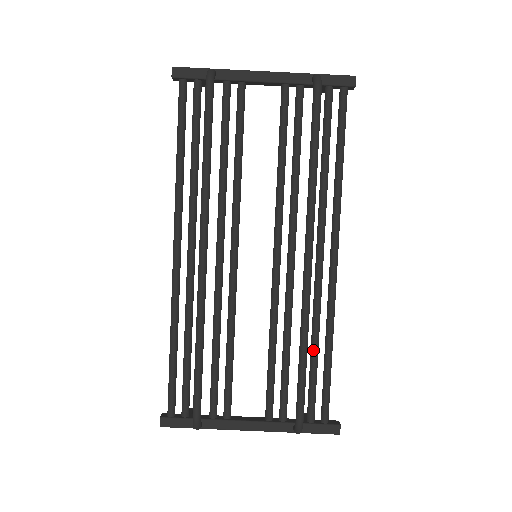
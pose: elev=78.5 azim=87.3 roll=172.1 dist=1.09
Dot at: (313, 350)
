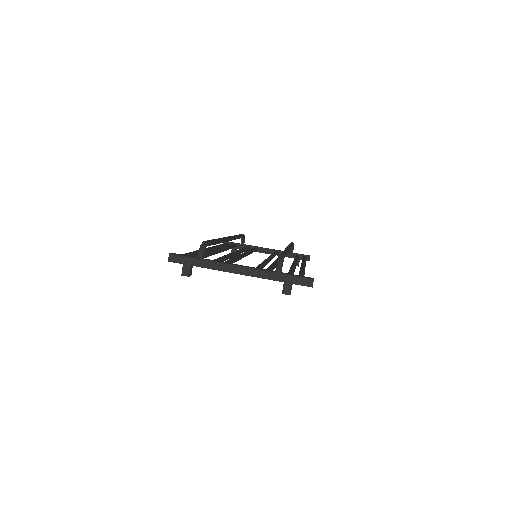
Dot at: (291, 268)
